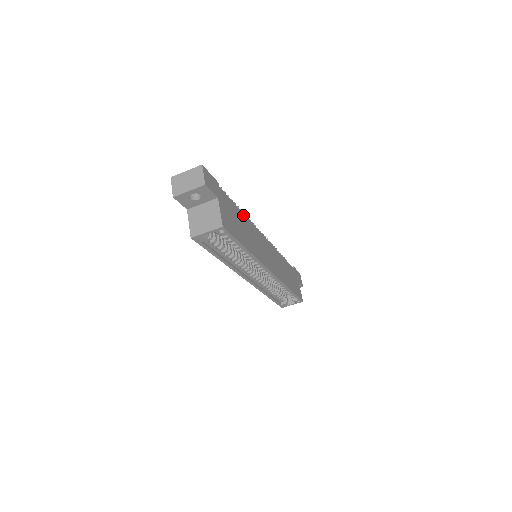
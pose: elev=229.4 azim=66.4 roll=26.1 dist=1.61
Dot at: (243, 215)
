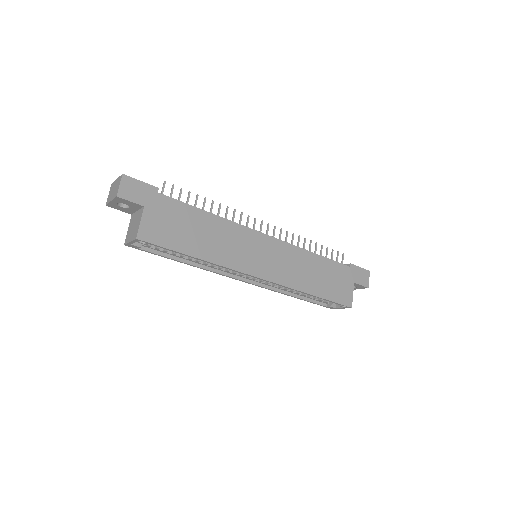
Dot at: (212, 216)
